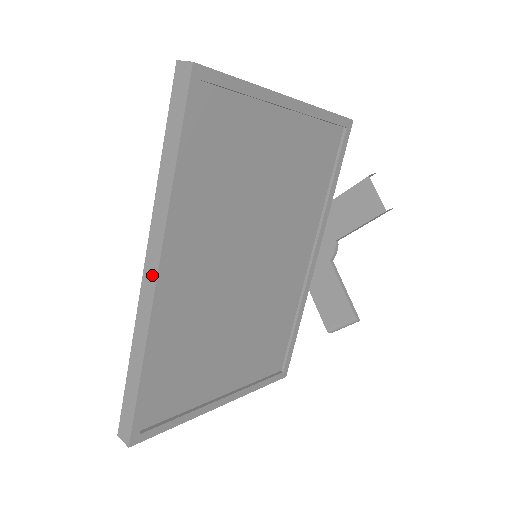
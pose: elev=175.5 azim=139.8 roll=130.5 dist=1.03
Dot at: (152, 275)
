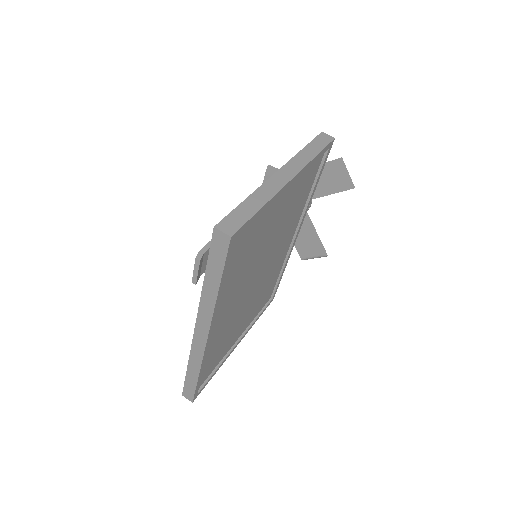
Dot at: (203, 336)
